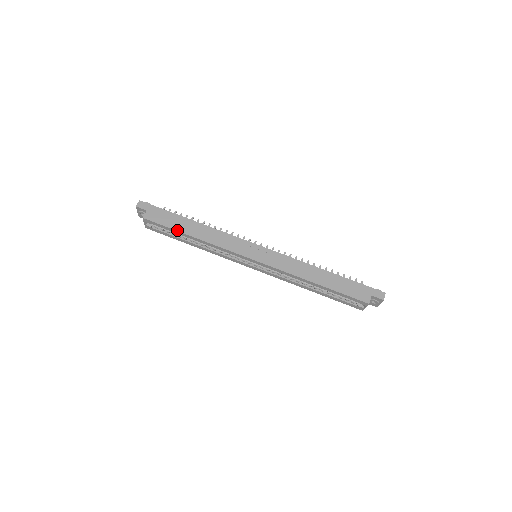
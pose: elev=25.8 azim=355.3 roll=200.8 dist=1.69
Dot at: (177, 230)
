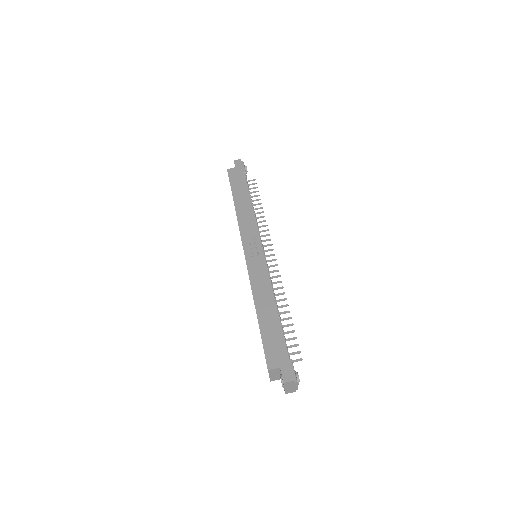
Dot at: (232, 191)
